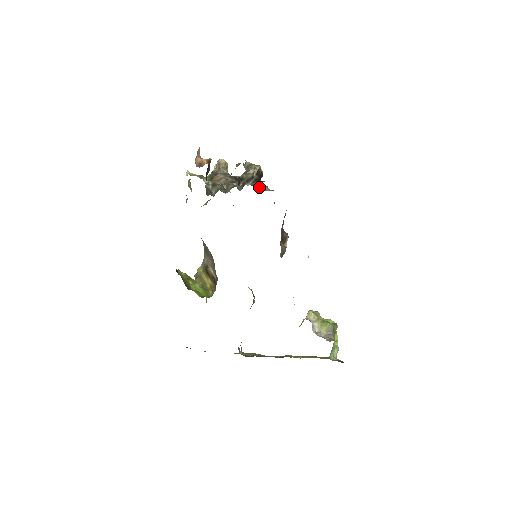
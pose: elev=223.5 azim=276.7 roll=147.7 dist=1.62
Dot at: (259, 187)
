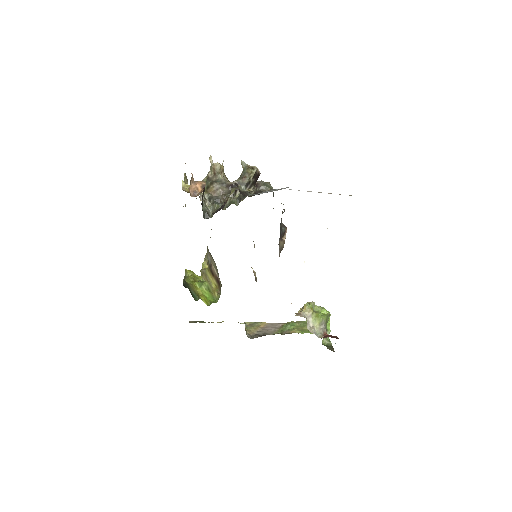
Dot at: occluded
